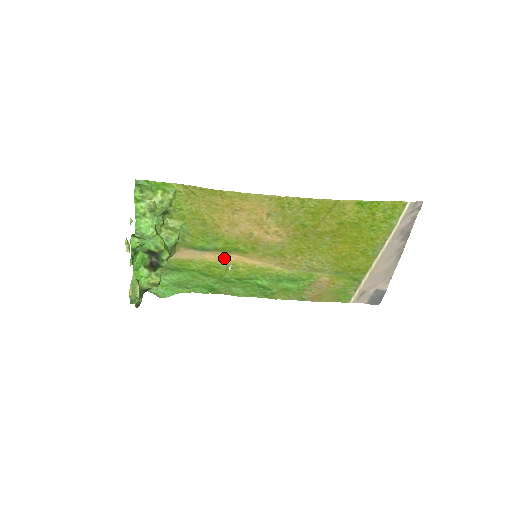
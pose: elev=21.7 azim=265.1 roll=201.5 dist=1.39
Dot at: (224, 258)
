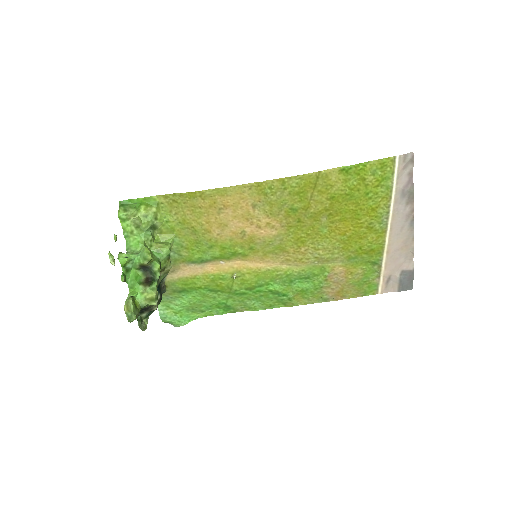
Dot at: (226, 267)
